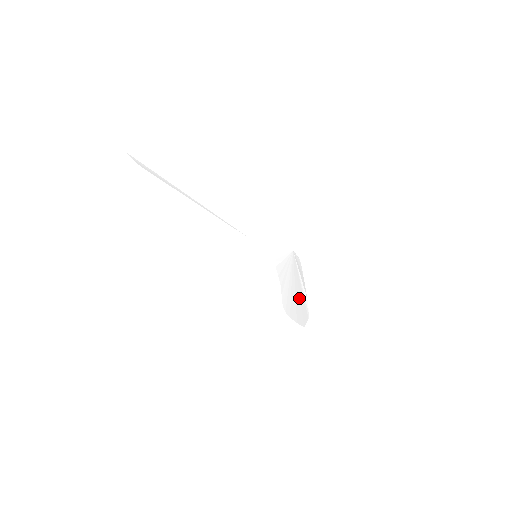
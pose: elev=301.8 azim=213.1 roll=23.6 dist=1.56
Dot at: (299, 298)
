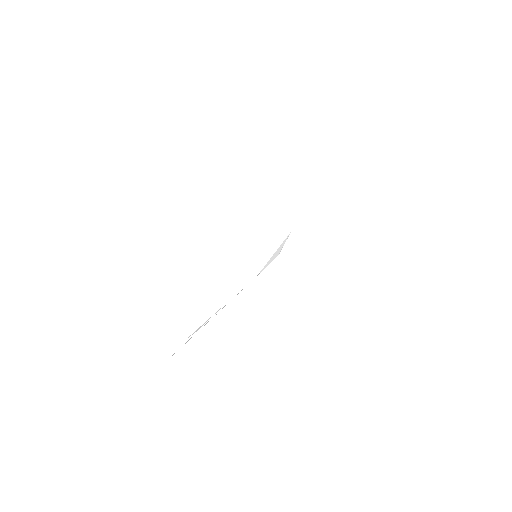
Dot at: occluded
